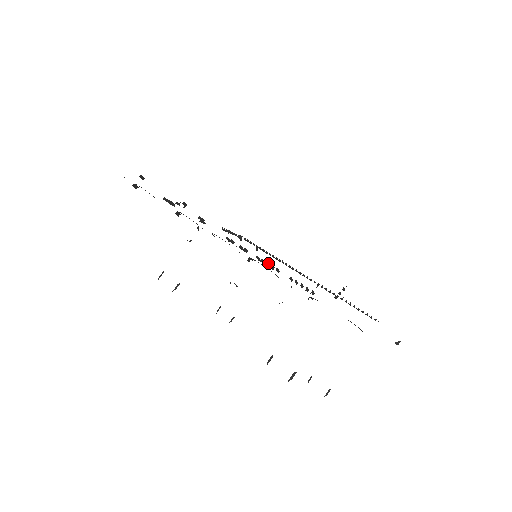
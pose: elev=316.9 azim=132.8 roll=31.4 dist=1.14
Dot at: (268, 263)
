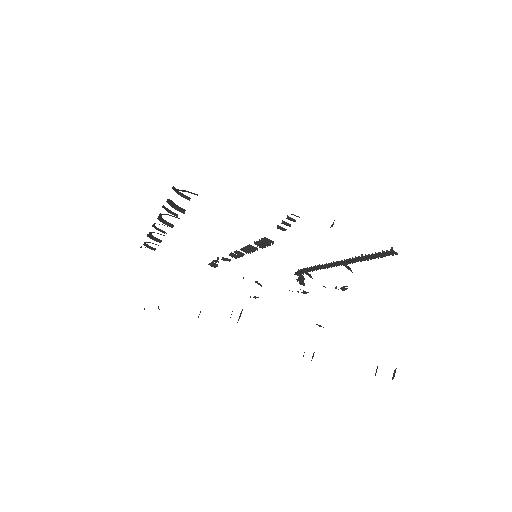
Dot at: (249, 248)
